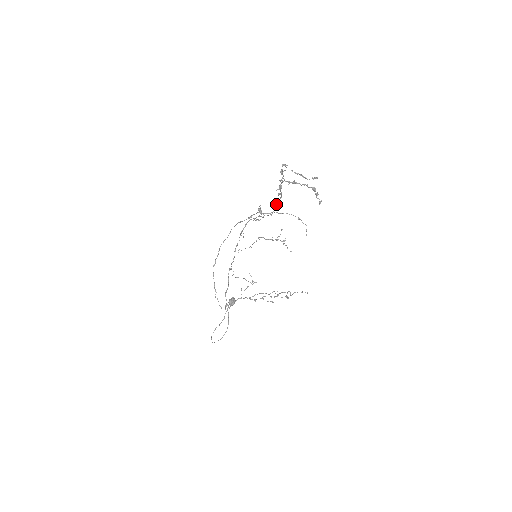
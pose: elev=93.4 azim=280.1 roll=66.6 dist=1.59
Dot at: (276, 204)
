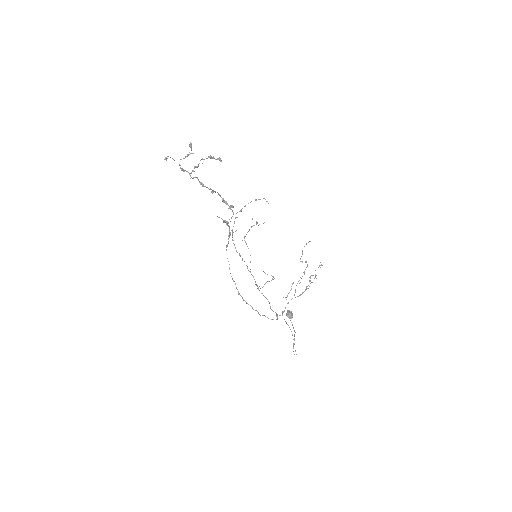
Dot at: occluded
